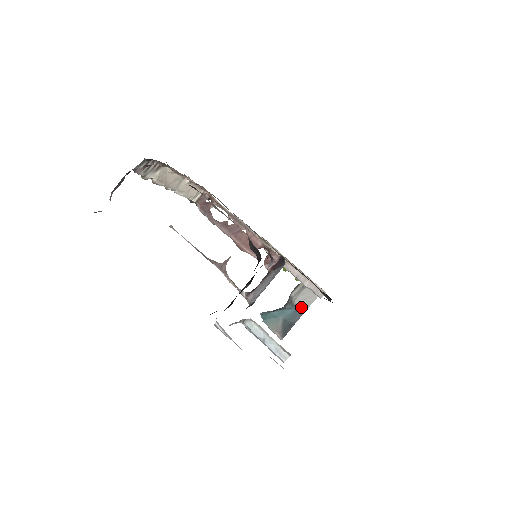
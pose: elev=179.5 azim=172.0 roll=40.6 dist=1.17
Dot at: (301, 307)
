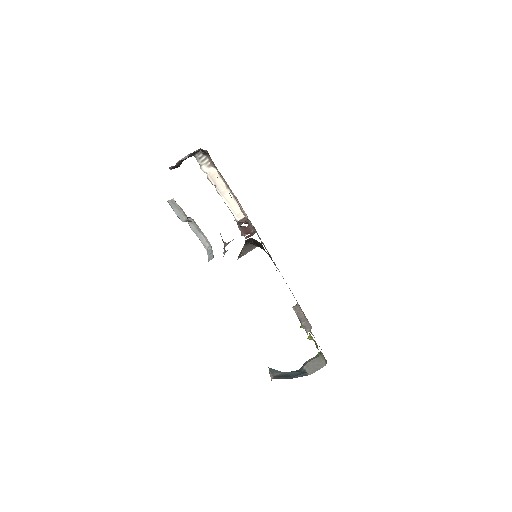
Dot at: (307, 371)
